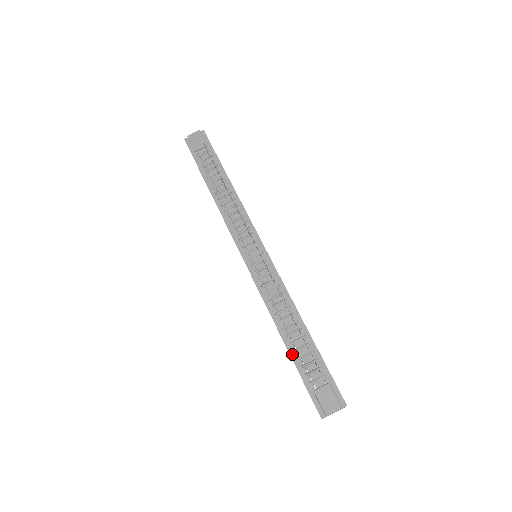
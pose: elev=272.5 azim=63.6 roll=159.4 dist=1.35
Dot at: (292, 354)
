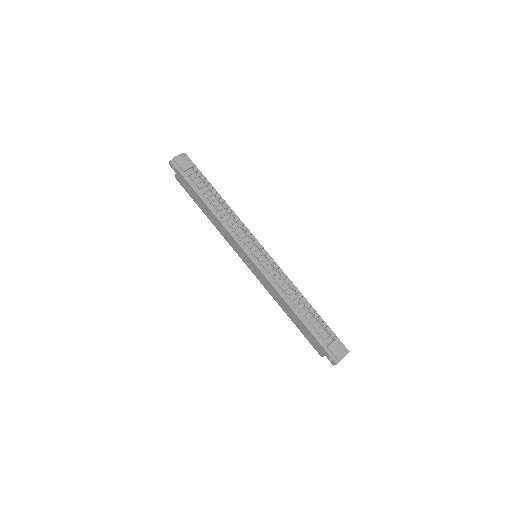
Dot at: (306, 324)
